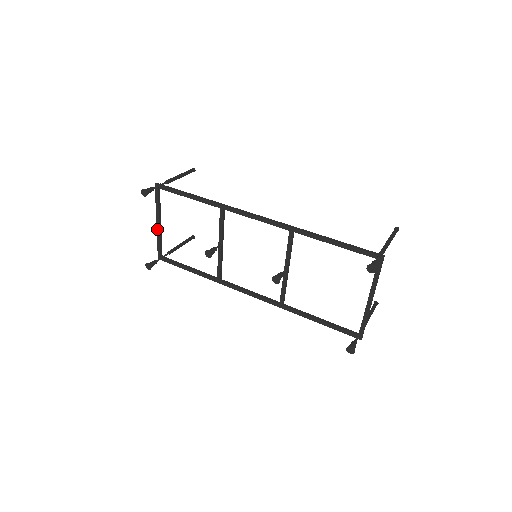
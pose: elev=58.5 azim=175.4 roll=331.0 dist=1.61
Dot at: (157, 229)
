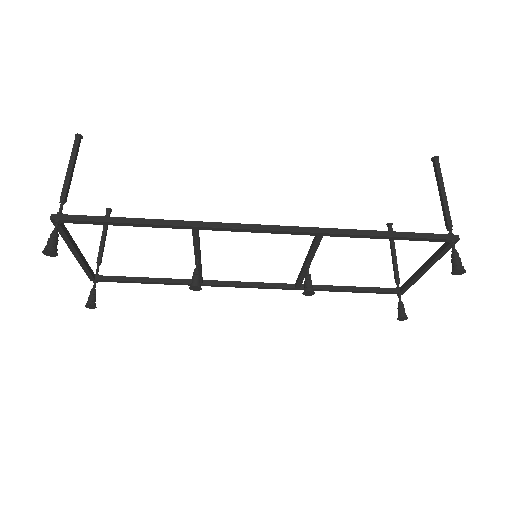
Dot at: (77, 259)
